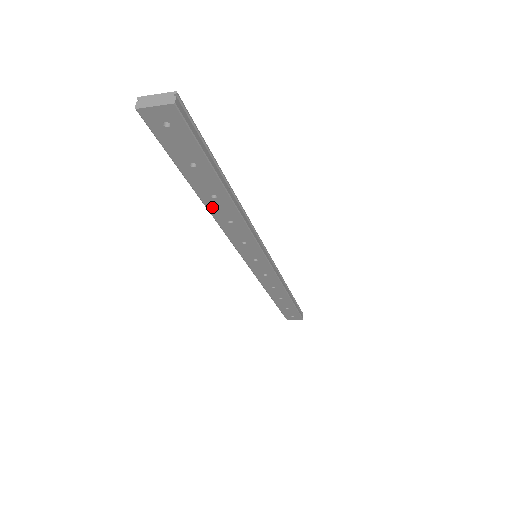
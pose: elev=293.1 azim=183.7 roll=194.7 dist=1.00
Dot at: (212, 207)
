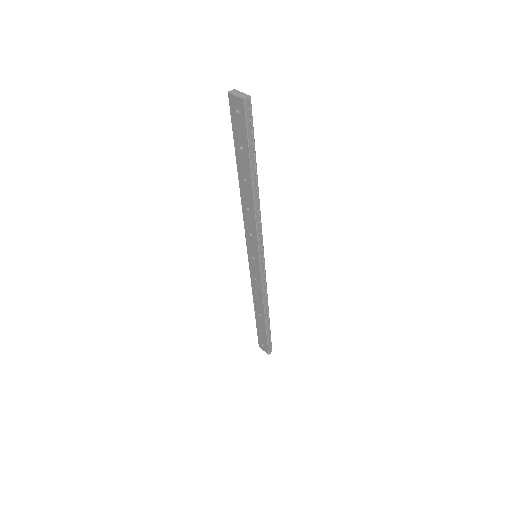
Dot at: (242, 189)
